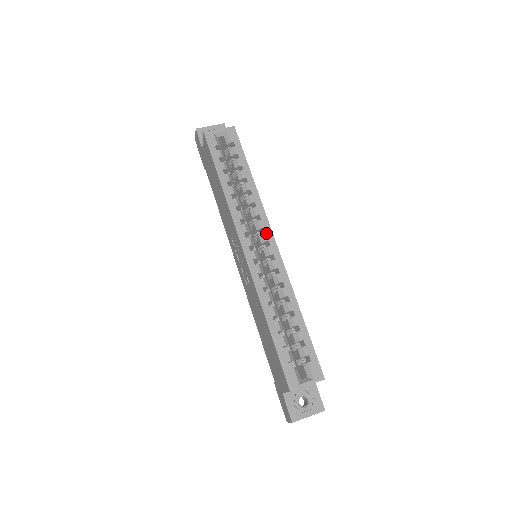
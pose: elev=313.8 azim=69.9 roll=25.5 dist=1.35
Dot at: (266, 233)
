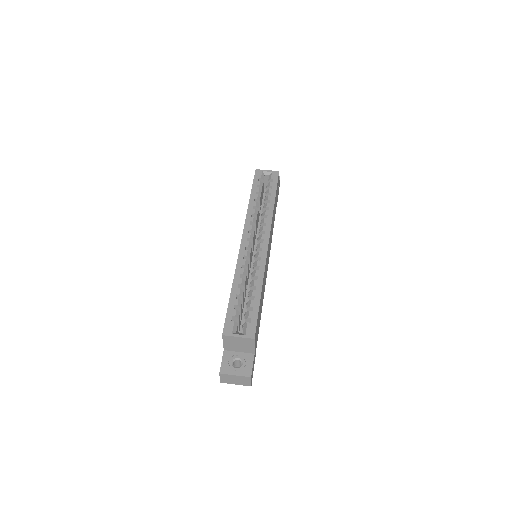
Dot at: (265, 234)
